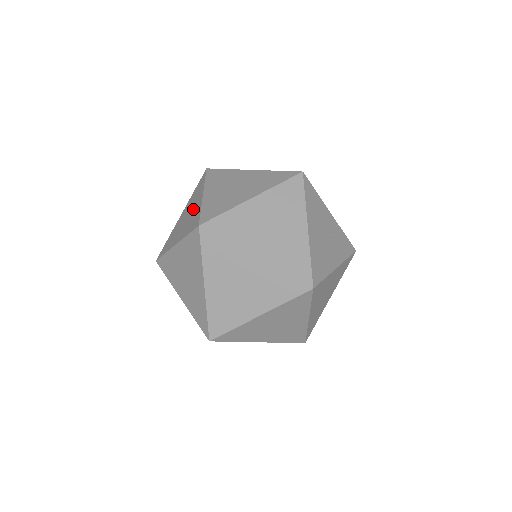
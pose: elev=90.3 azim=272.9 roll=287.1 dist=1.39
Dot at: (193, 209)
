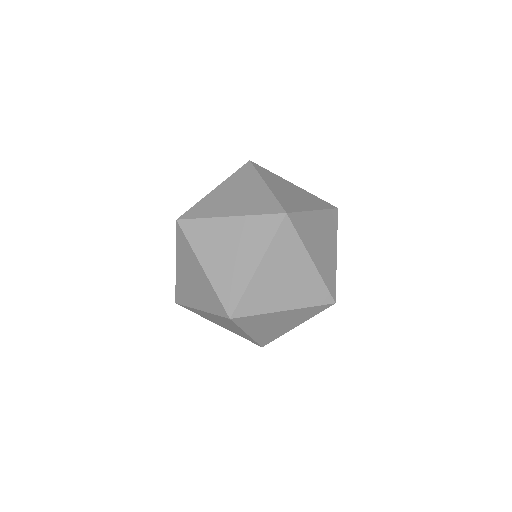
Dot at: occluded
